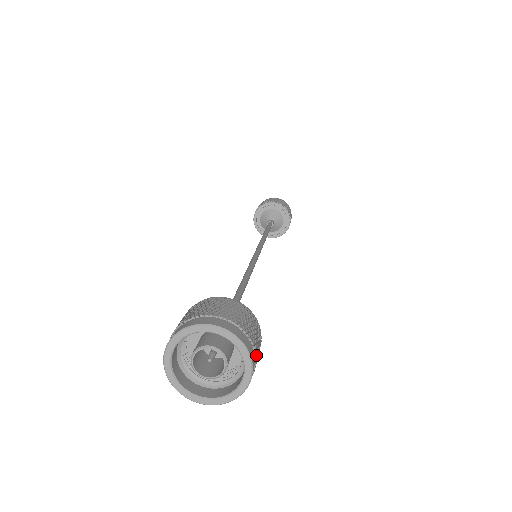
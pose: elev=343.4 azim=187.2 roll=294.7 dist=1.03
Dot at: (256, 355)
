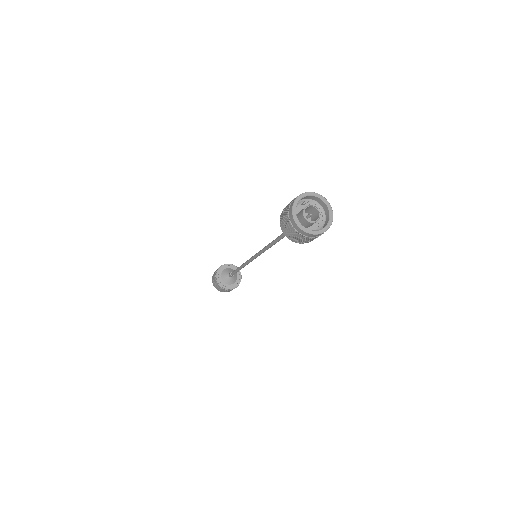
Dot at: occluded
